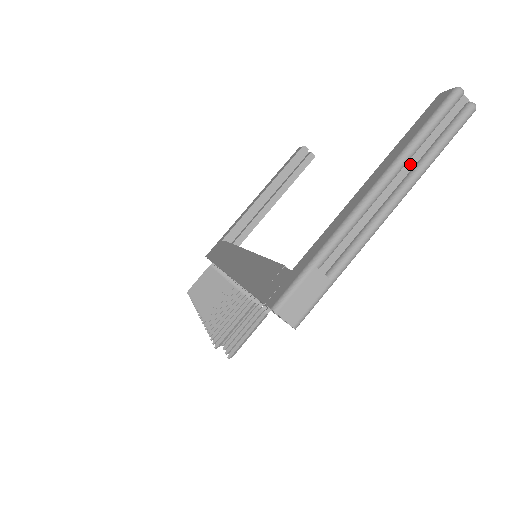
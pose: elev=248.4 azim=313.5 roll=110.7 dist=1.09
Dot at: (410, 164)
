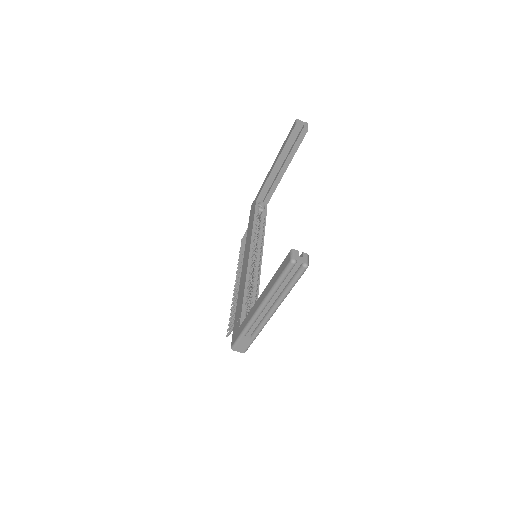
Dot at: (277, 293)
